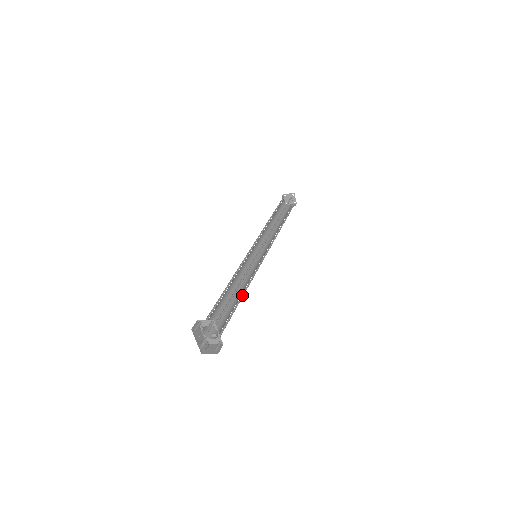
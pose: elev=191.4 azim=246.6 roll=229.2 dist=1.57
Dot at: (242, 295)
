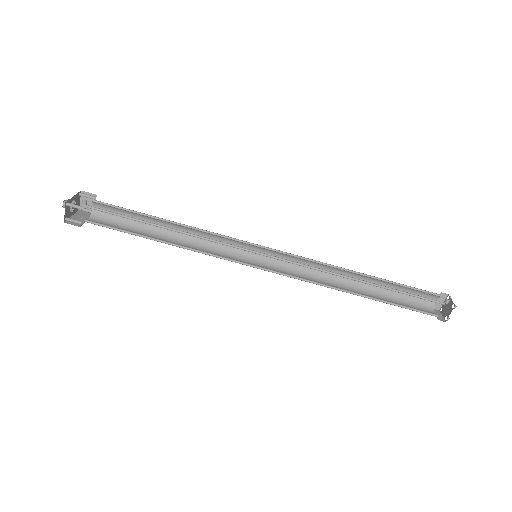
Dot at: occluded
